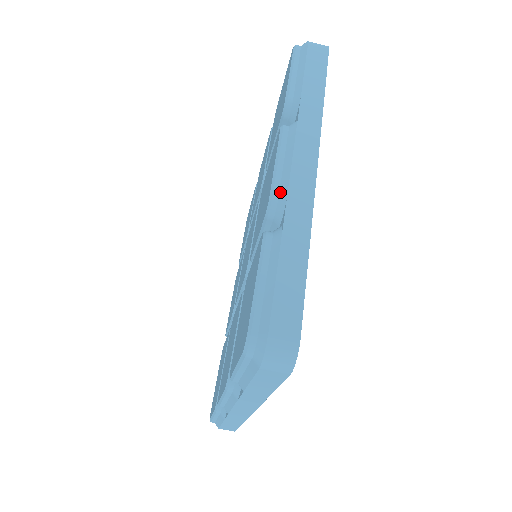
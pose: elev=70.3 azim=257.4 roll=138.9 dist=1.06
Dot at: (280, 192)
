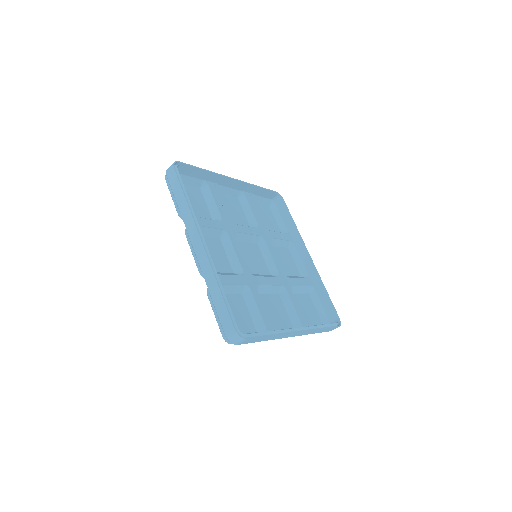
Dot at: (200, 268)
